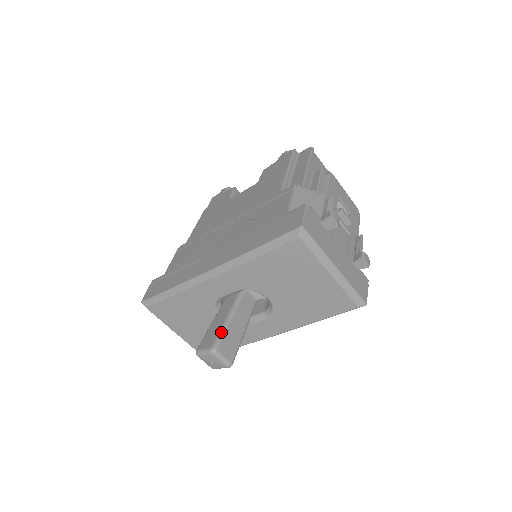
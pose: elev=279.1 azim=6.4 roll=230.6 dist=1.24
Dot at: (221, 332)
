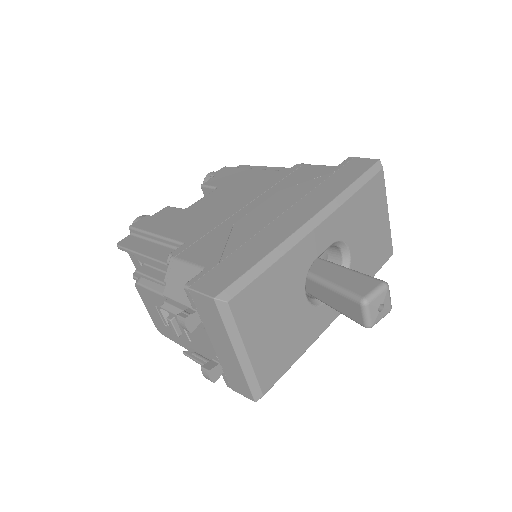
Dot at: (365, 274)
